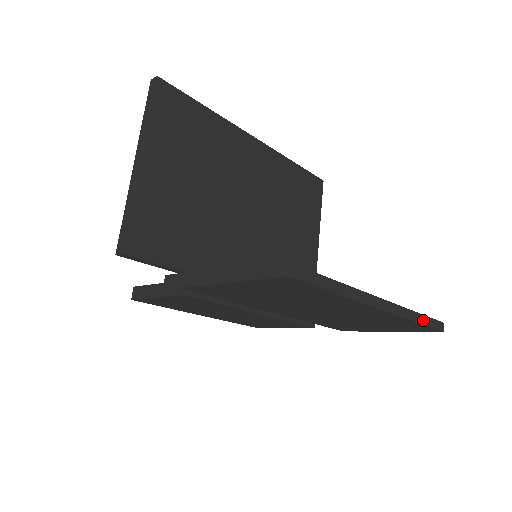
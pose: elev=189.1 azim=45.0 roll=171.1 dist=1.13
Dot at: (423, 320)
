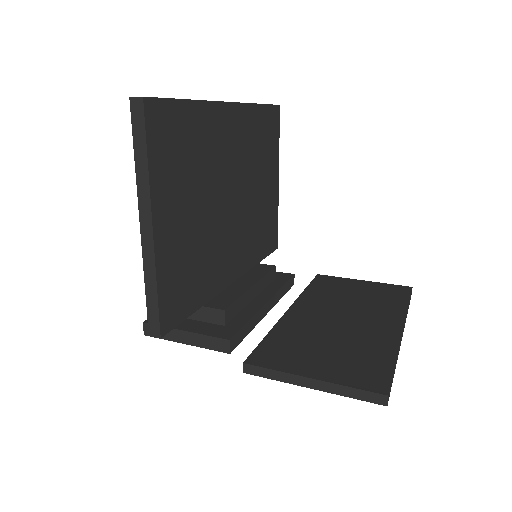
Dot at: occluded
